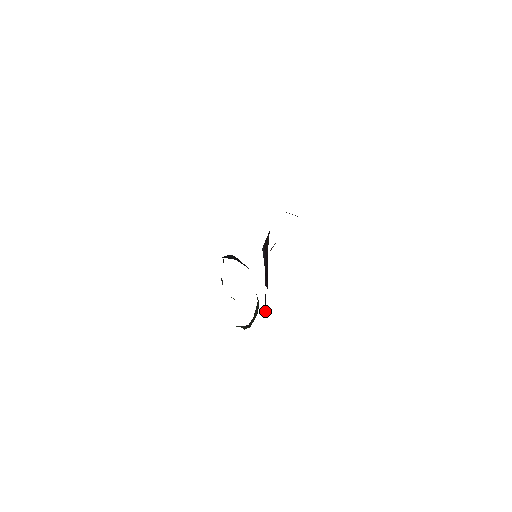
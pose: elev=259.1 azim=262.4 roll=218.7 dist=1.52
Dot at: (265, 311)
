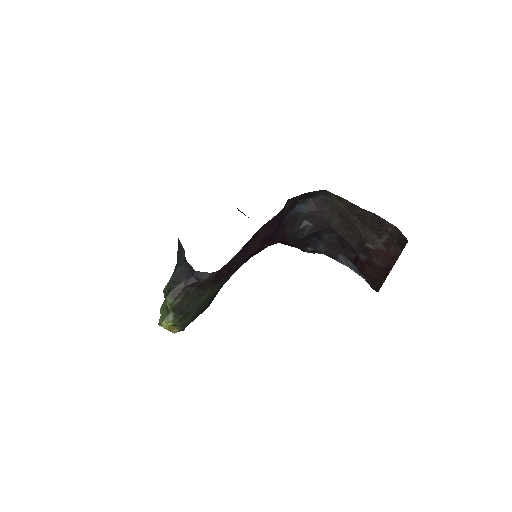
Dot at: (238, 255)
